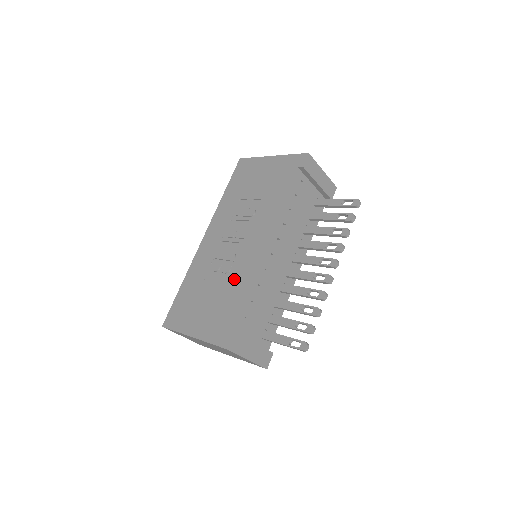
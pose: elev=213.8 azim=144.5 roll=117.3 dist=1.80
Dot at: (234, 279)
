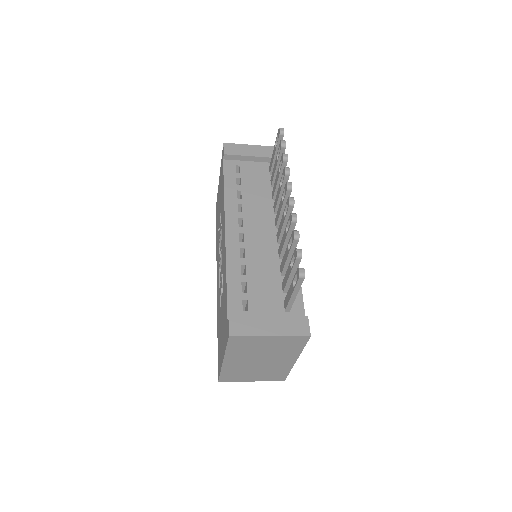
Dot at: (223, 280)
